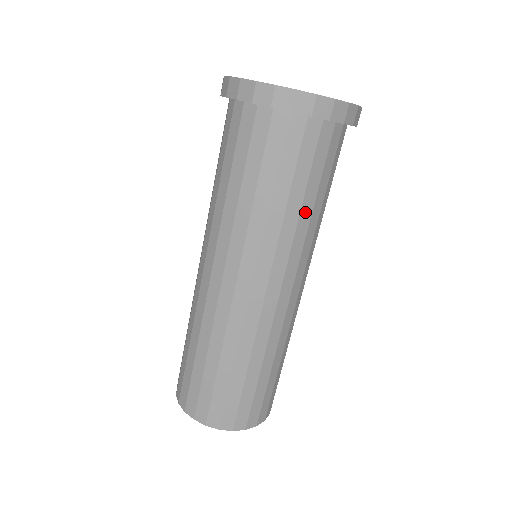
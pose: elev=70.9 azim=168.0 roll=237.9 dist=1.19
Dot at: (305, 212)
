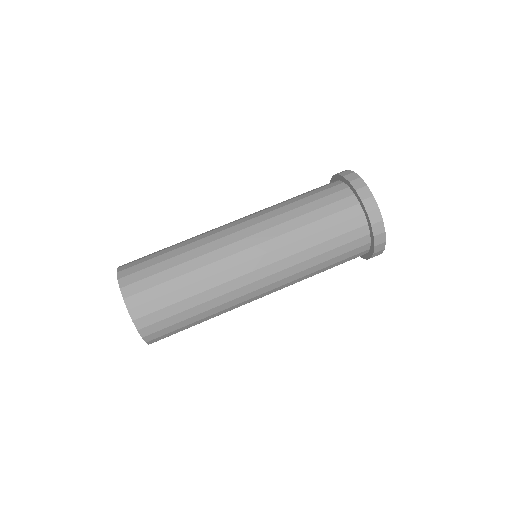
Dot at: (306, 230)
